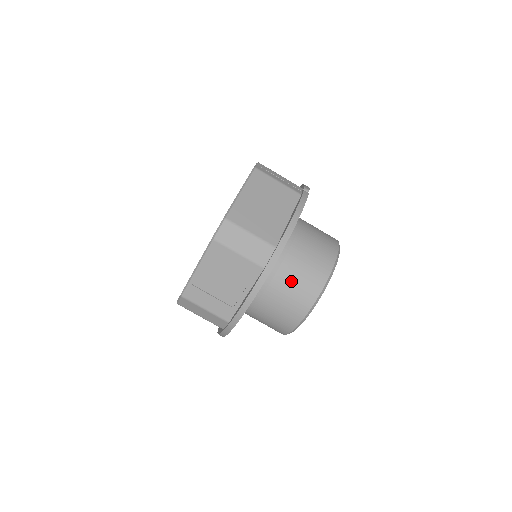
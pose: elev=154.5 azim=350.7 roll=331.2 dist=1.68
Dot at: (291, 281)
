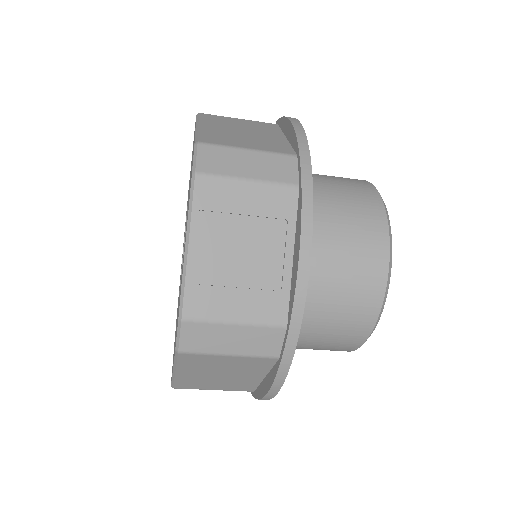
Dot at: (338, 221)
